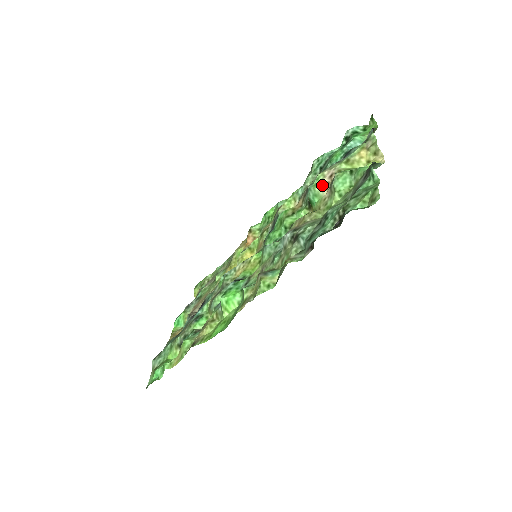
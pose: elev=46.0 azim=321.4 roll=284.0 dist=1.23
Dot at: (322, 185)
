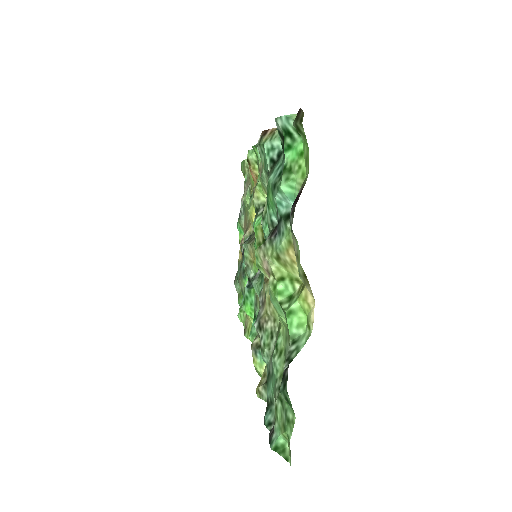
Dot at: (265, 272)
